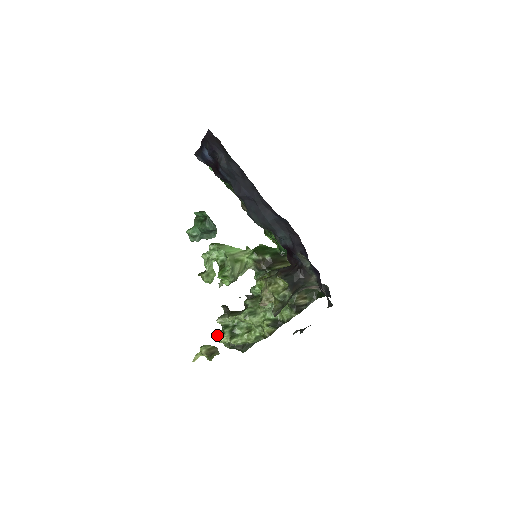
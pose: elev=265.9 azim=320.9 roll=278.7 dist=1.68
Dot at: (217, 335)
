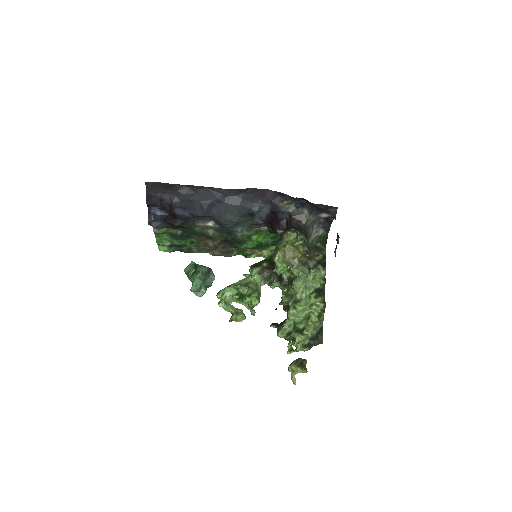
Dot at: (290, 349)
